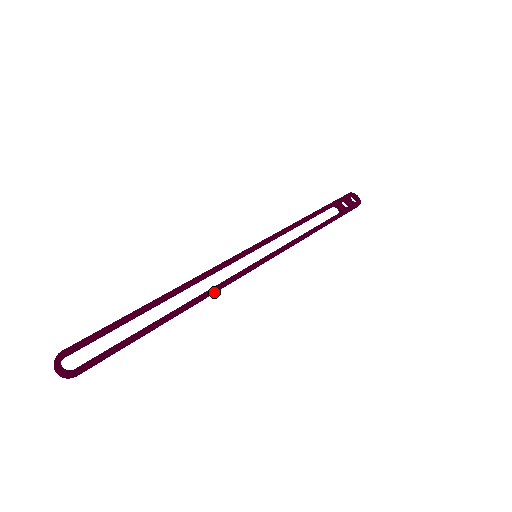
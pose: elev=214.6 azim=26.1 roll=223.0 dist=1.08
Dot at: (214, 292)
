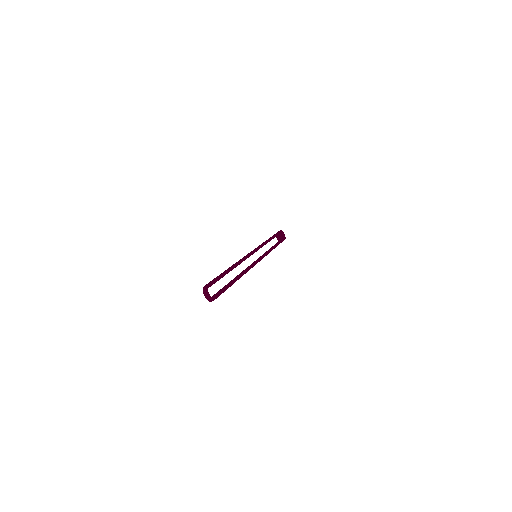
Dot at: occluded
